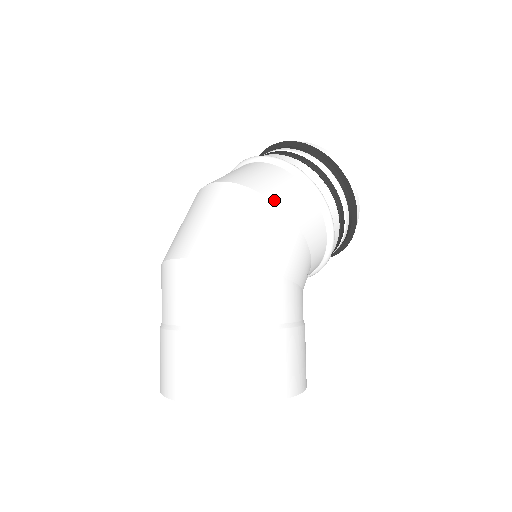
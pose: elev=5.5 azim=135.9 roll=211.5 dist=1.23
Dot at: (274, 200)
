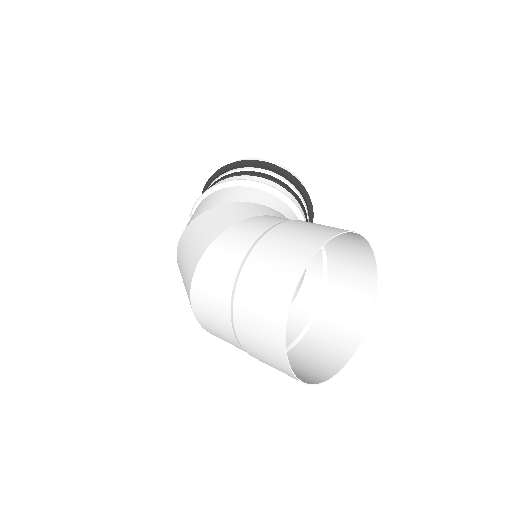
Dot at: (191, 221)
